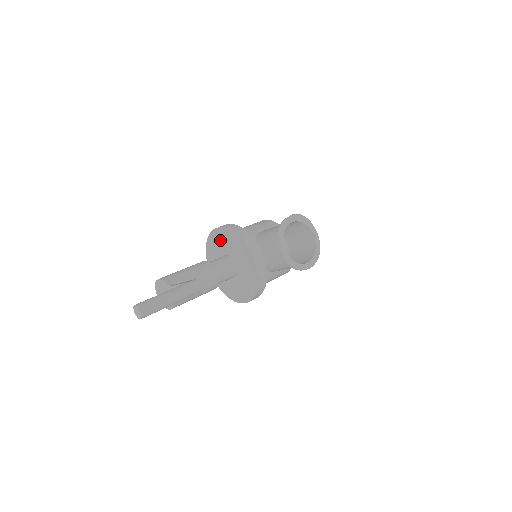
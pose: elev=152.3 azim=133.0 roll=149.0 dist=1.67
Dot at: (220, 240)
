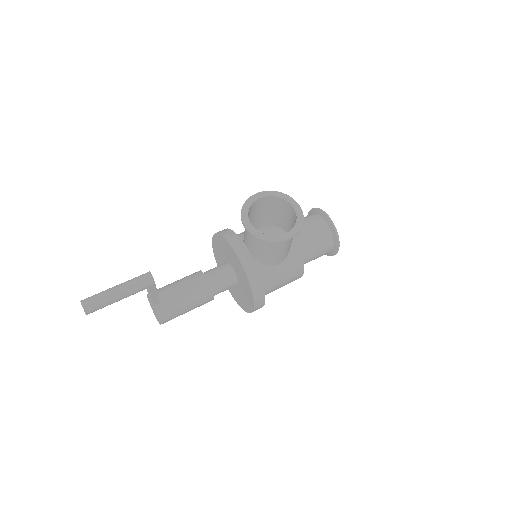
Dot at: (218, 251)
